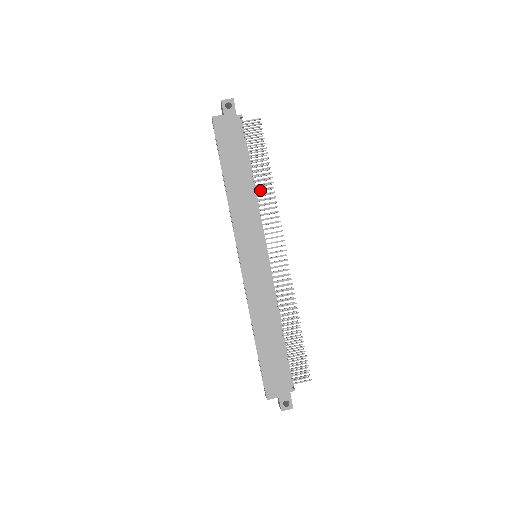
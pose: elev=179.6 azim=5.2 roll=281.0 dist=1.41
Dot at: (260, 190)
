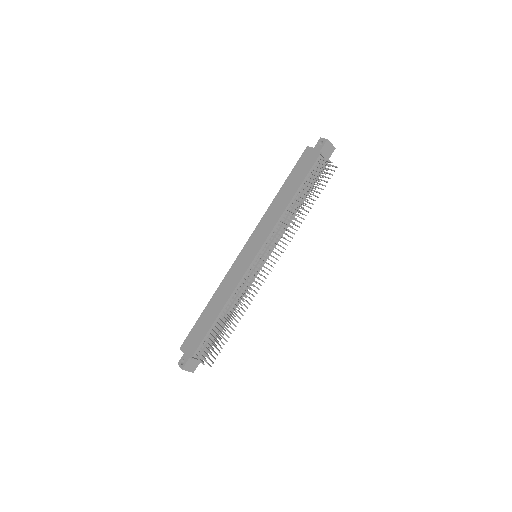
Dot at: occluded
